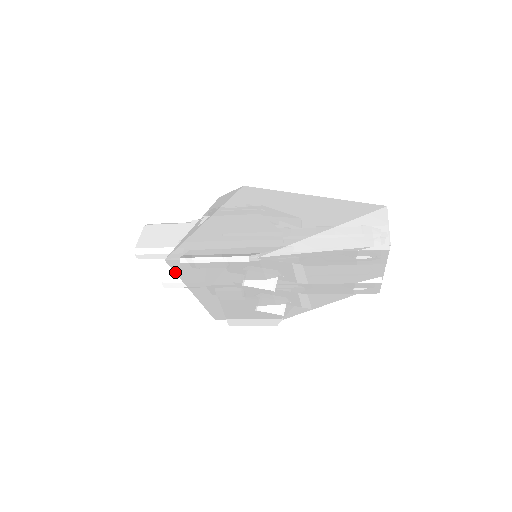
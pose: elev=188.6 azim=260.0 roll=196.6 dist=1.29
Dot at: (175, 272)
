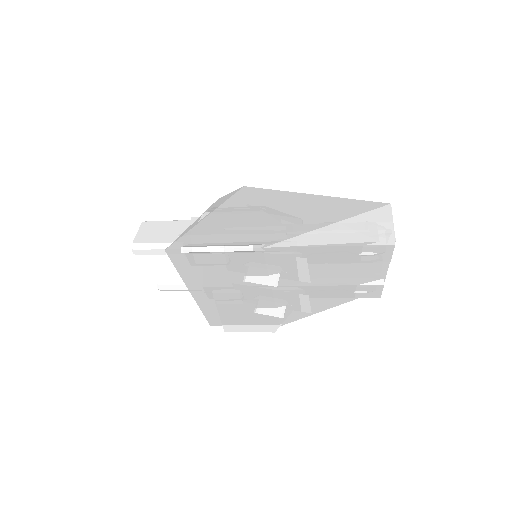
Dot at: (174, 265)
